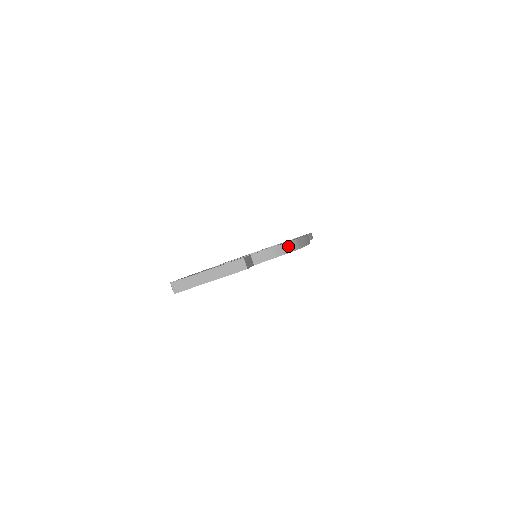
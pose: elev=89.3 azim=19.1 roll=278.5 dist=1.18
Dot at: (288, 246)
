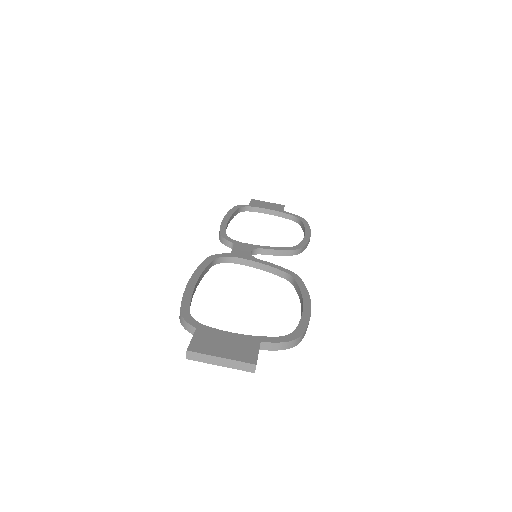
Dot at: (293, 343)
